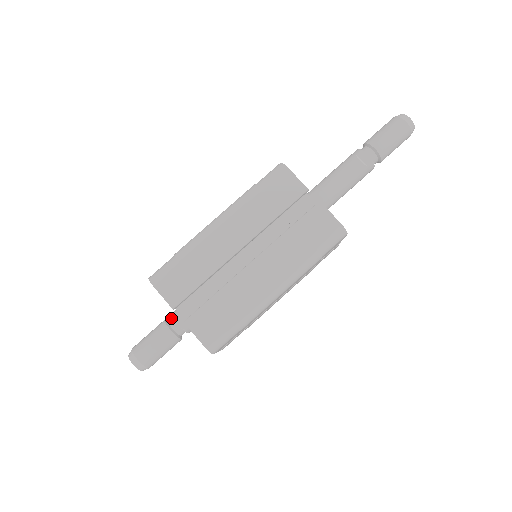
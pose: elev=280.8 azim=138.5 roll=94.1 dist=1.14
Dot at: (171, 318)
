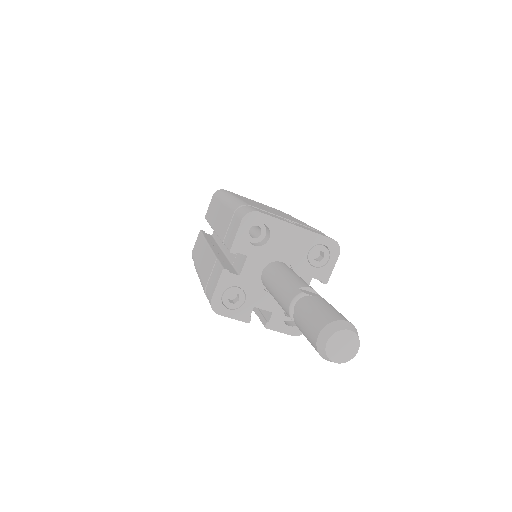
Dot at: occluded
